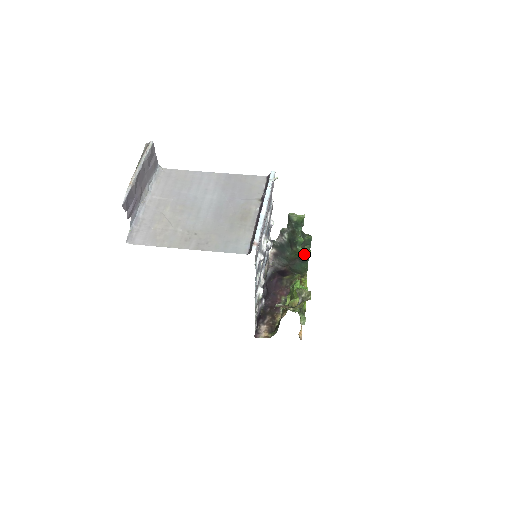
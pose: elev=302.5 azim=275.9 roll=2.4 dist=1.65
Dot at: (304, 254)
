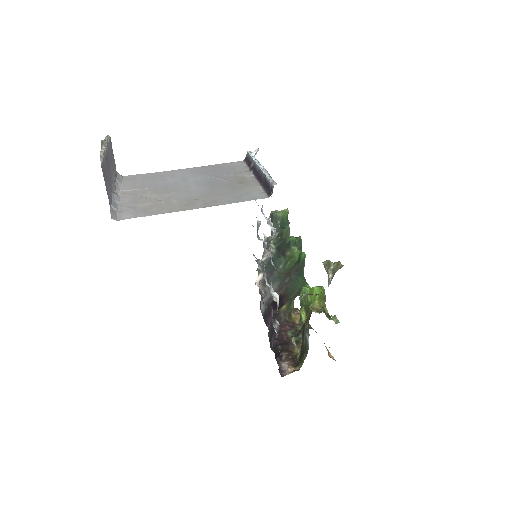
Dot at: (299, 259)
